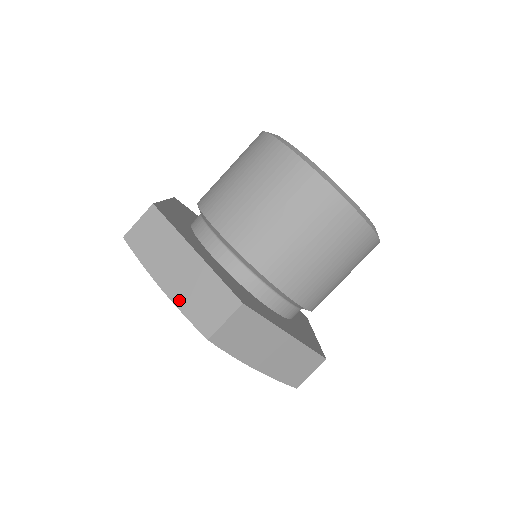
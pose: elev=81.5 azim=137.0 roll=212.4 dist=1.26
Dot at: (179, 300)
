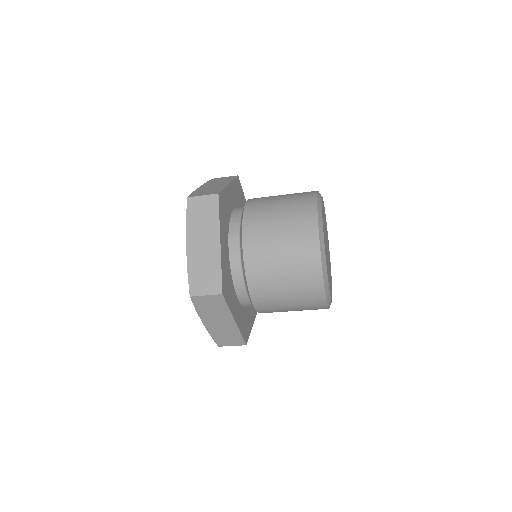
Dot at: (191, 262)
